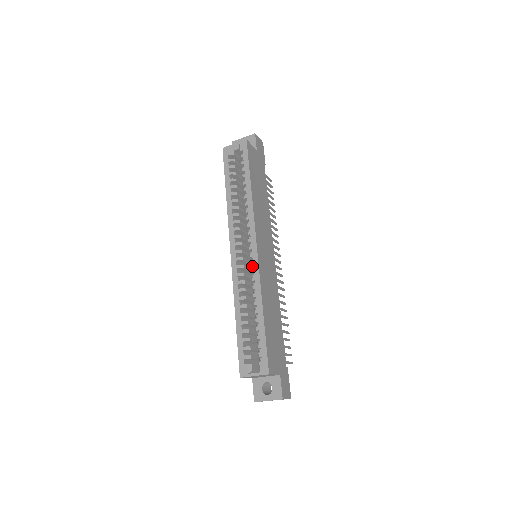
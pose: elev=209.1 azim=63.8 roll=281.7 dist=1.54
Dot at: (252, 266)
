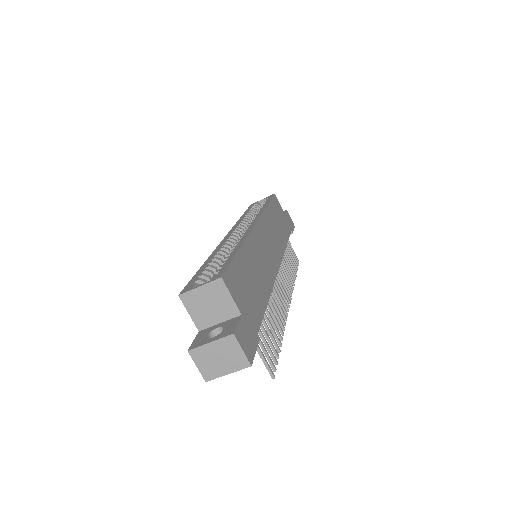
Dot at: occluded
